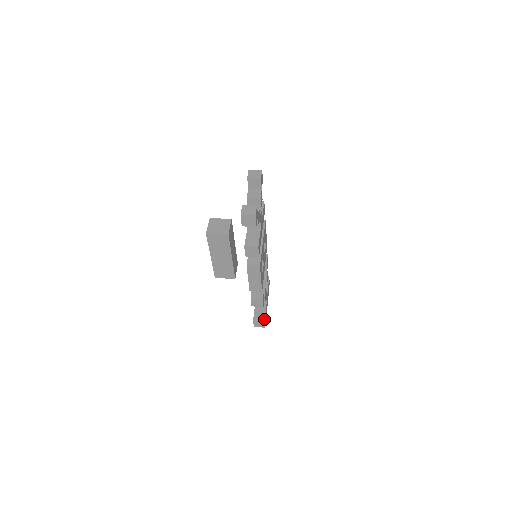
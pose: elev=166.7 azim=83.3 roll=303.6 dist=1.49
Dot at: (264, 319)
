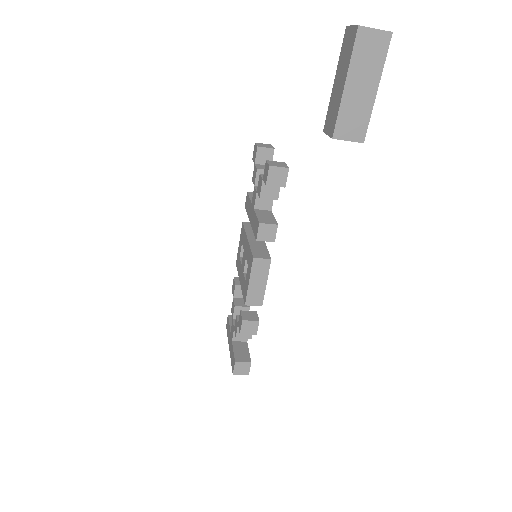
Dot at: (250, 360)
